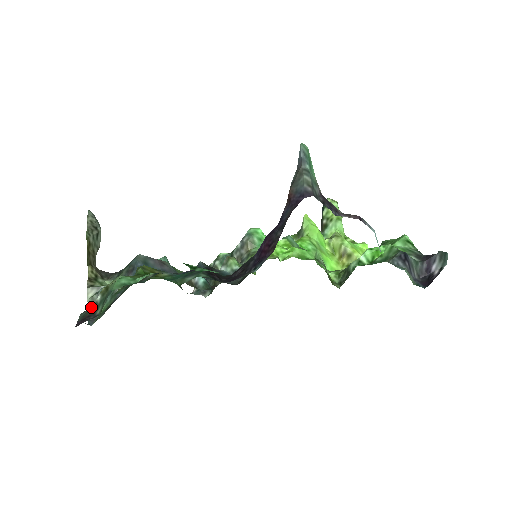
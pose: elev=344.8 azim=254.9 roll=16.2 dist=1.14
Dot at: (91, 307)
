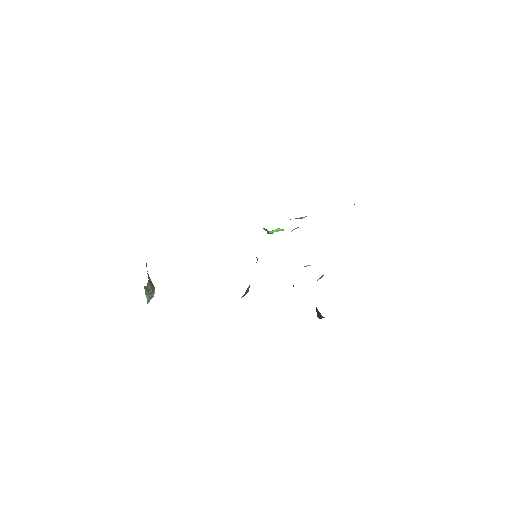
Dot at: occluded
